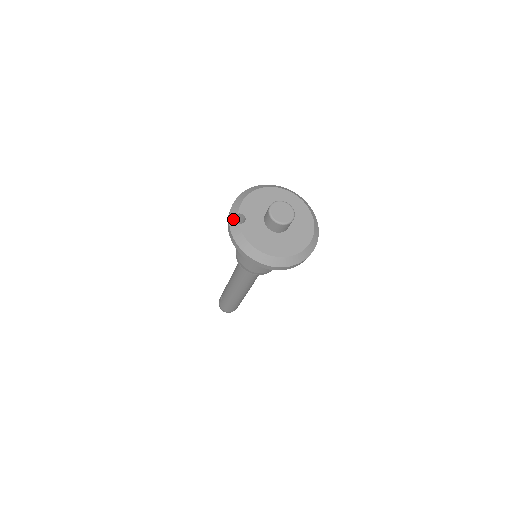
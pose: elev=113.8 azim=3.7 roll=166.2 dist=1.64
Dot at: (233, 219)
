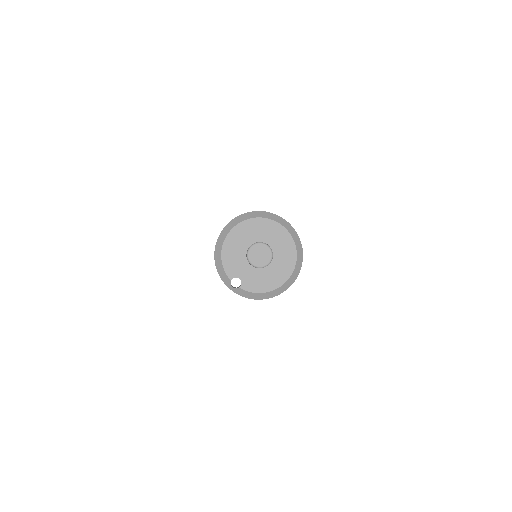
Dot at: (230, 284)
